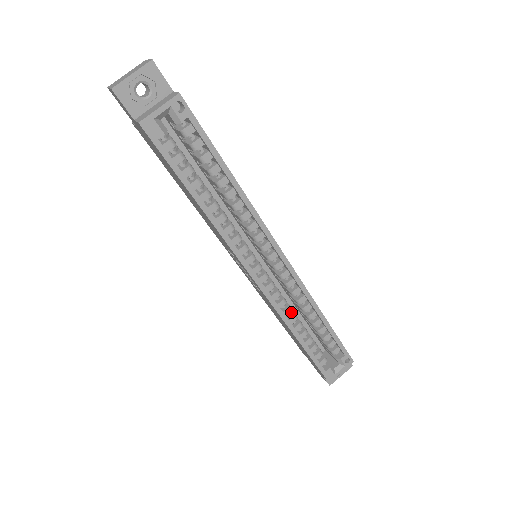
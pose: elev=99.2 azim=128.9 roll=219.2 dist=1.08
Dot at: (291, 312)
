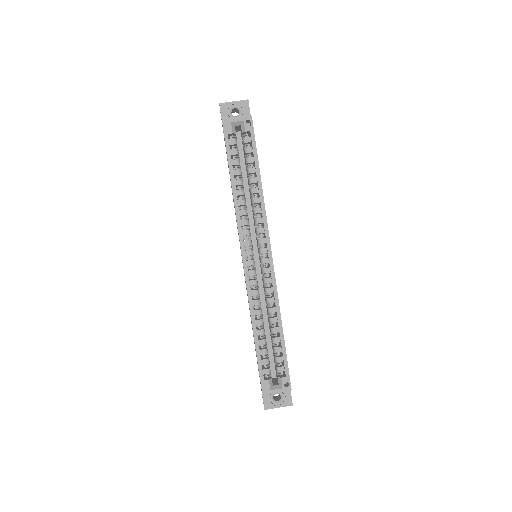
Dot at: (259, 308)
